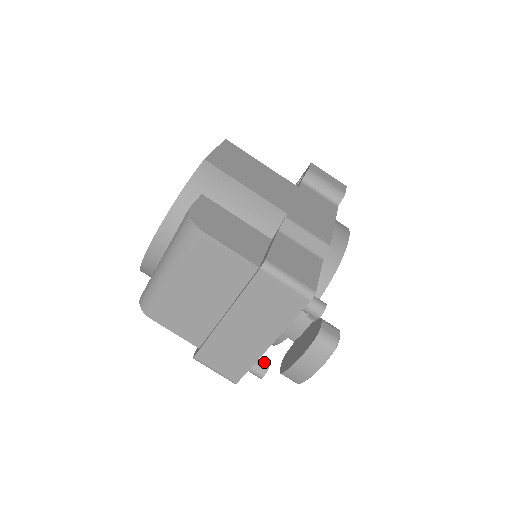
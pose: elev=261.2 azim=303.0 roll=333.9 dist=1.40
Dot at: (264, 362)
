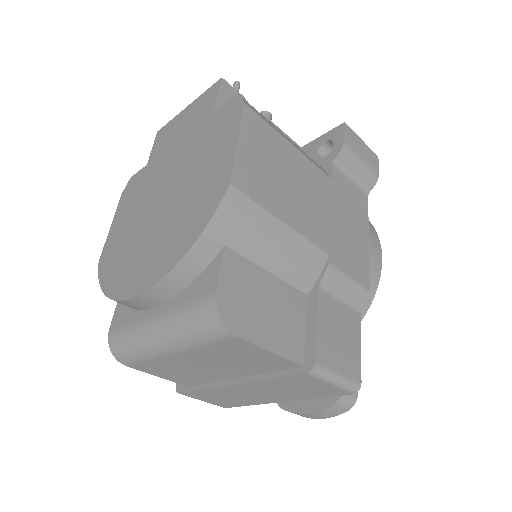
Dot at: occluded
